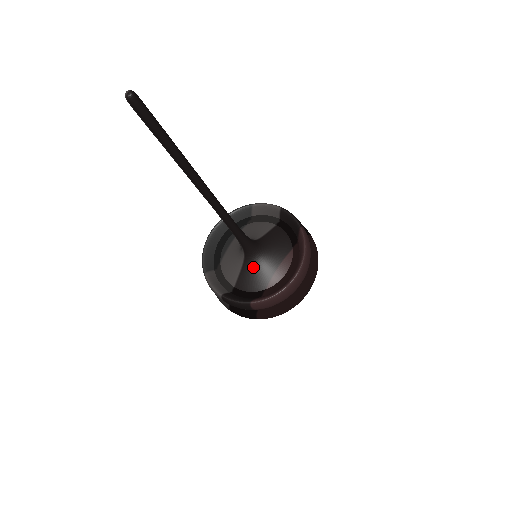
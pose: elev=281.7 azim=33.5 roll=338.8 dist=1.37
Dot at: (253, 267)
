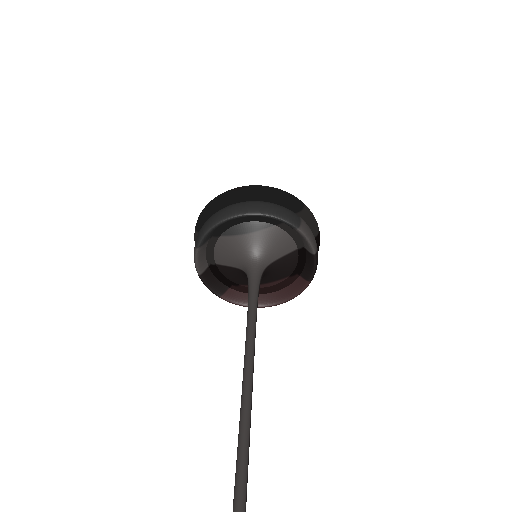
Dot at: (244, 276)
